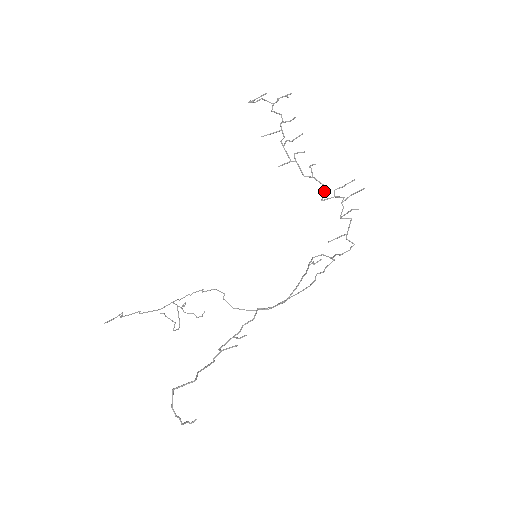
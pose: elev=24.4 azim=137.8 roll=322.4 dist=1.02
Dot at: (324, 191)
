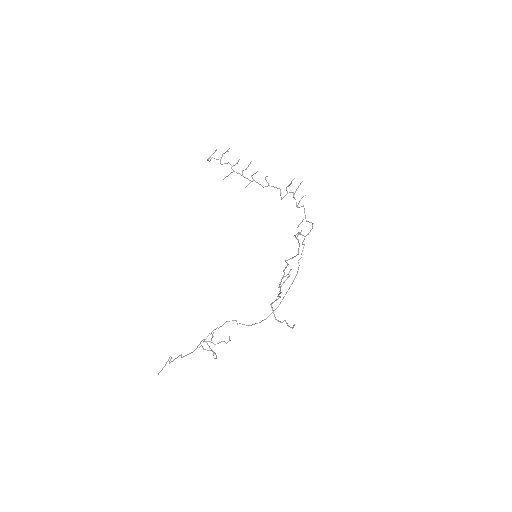
Dot at: (280, 192)
